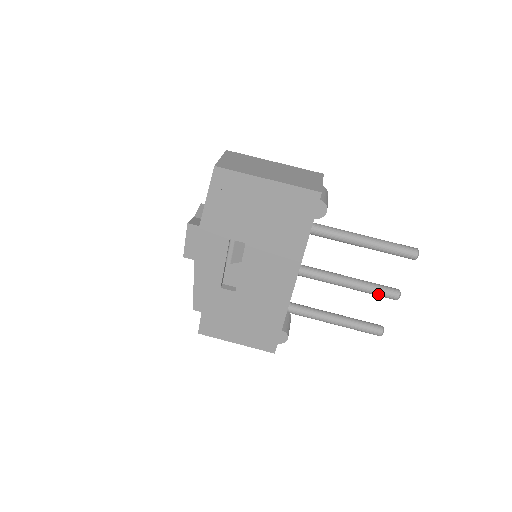
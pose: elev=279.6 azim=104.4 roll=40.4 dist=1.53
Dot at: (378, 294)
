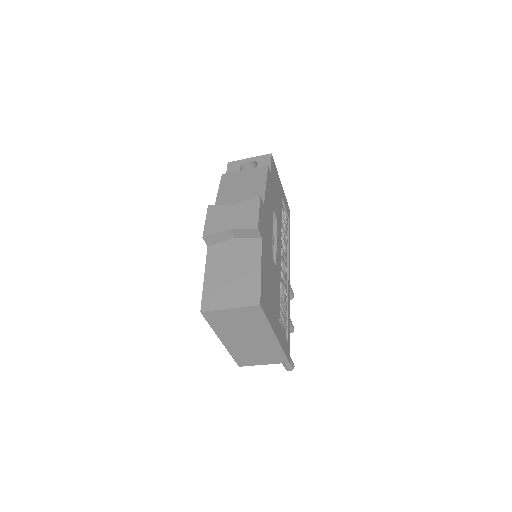
Dot at: occluded
